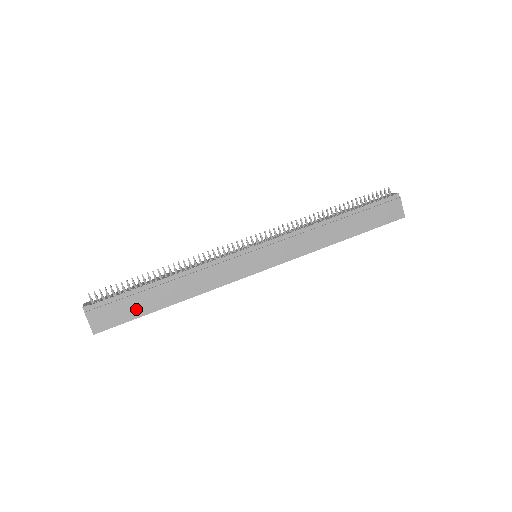
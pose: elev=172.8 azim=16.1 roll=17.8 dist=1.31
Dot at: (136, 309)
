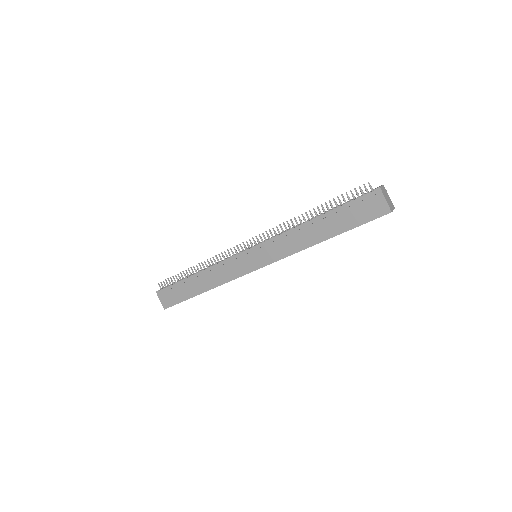
Dot at: (183, 295)
